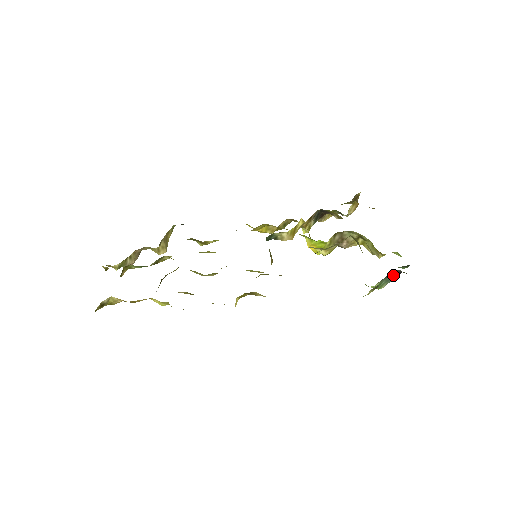
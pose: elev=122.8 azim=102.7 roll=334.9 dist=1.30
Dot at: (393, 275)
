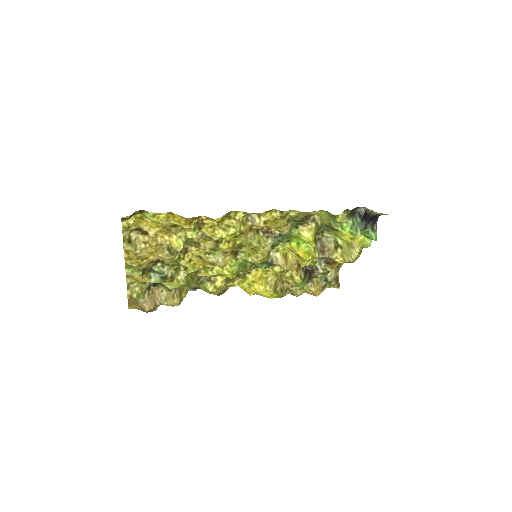
Dot at: (361, 218)
